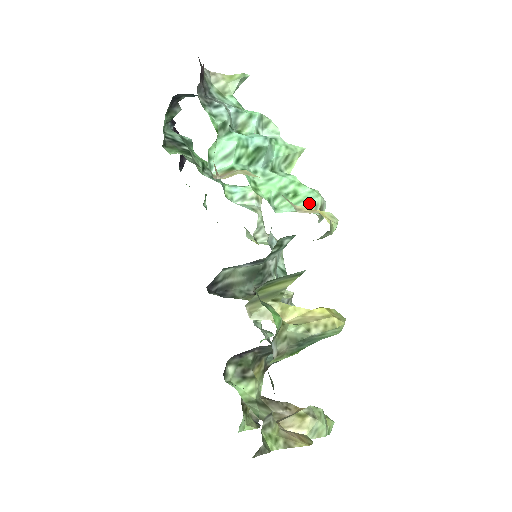
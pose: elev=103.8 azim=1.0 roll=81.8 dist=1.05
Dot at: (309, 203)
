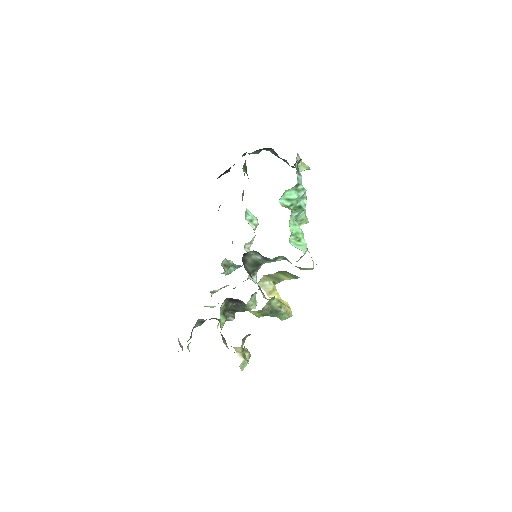
Dot at: (305, 249)
